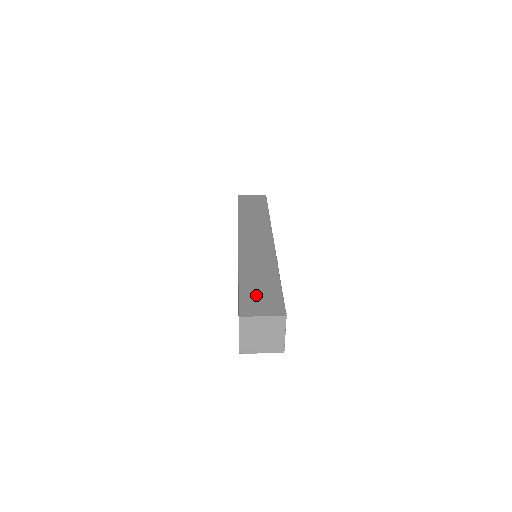
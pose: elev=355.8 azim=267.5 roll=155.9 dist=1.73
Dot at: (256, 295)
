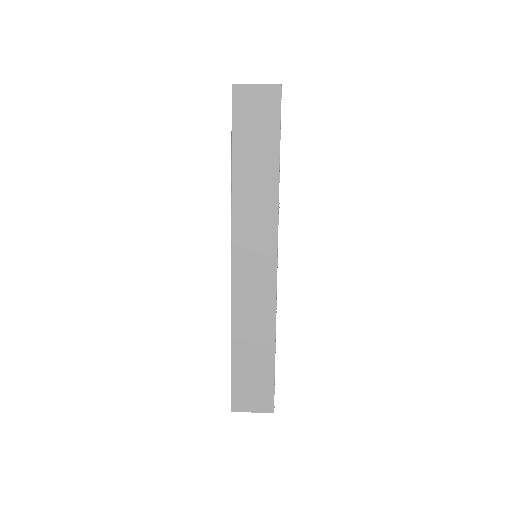
Dot at: (248, 381)
